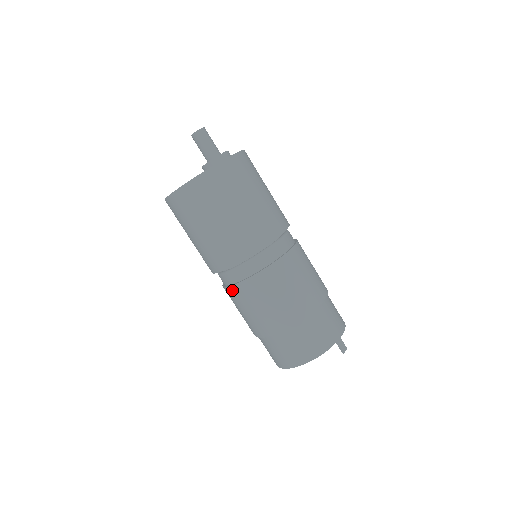
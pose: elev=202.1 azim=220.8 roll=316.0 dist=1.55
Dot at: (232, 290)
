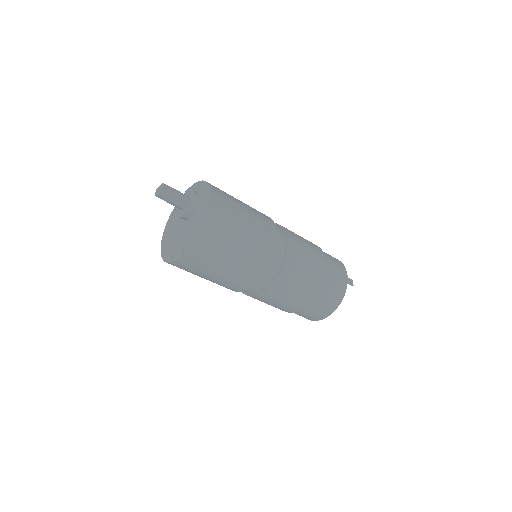
Dot at: (258, 296)
